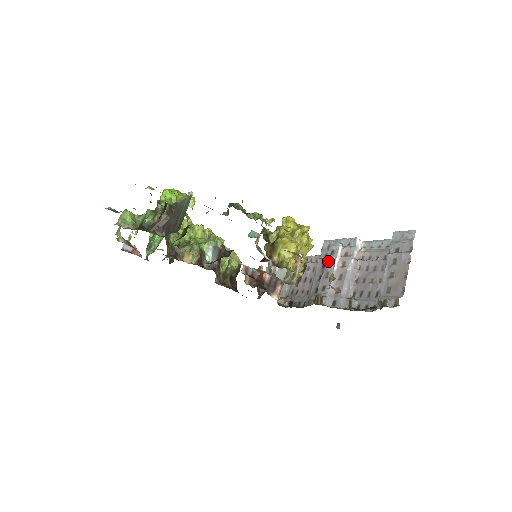
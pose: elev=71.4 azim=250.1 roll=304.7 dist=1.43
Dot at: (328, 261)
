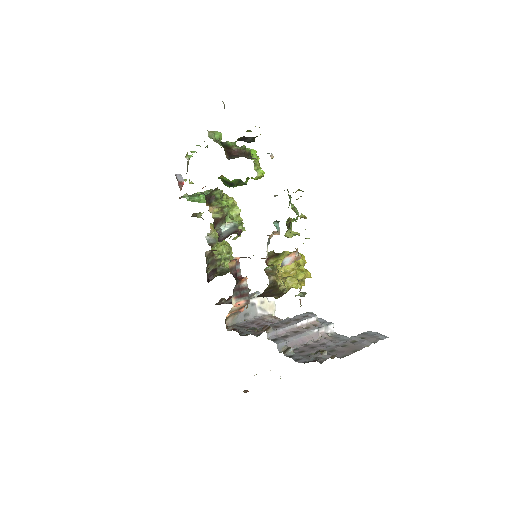
Dot at: (297, 318)
